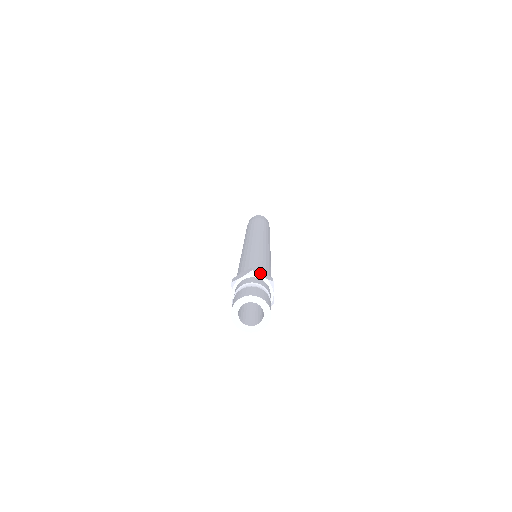
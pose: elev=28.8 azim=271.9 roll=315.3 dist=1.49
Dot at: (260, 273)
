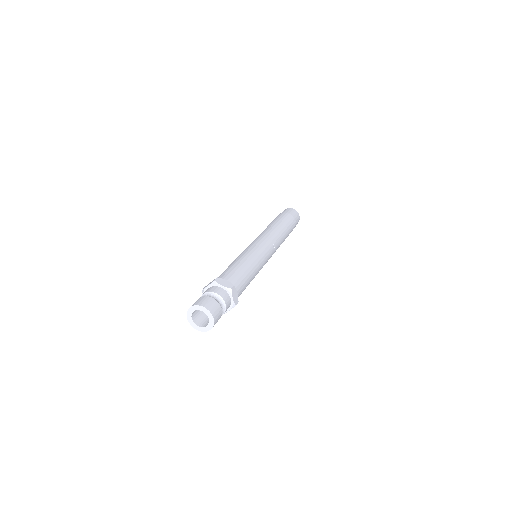
Dot at: (222, 282)
